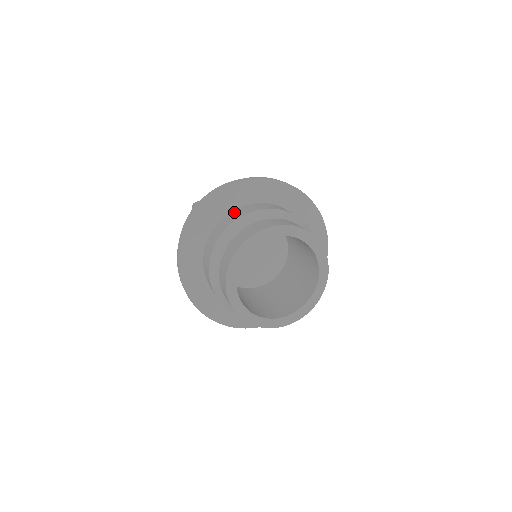
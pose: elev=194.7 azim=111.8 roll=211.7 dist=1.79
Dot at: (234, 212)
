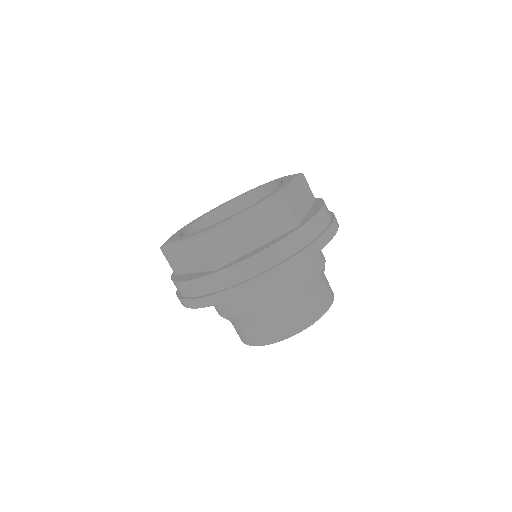
Dot at: occluded
